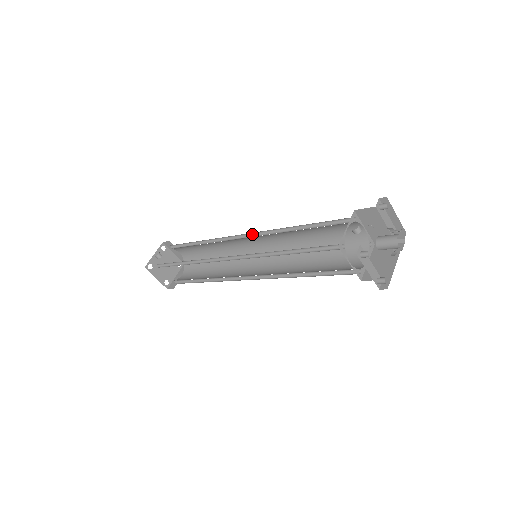
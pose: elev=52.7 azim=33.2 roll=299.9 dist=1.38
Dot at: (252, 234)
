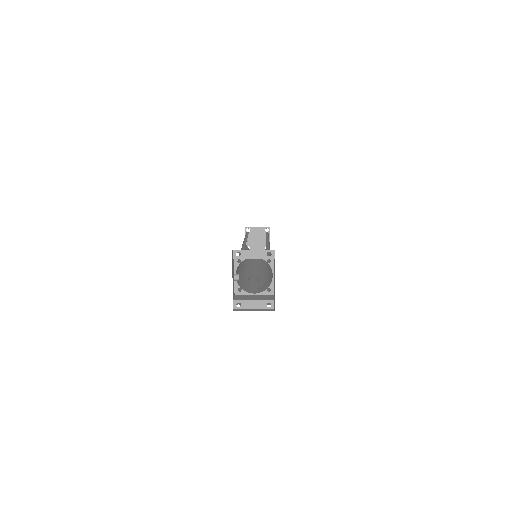
Dot at: occluded
